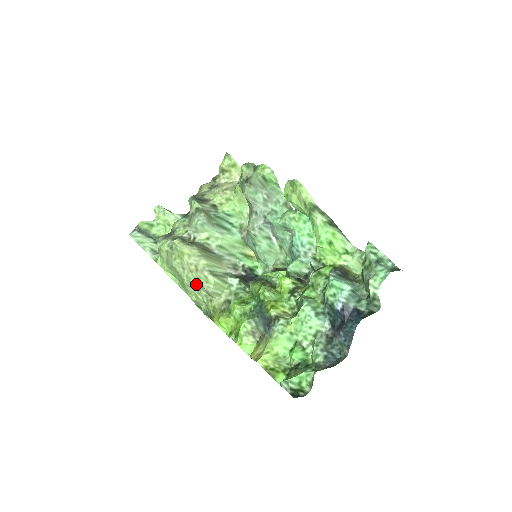
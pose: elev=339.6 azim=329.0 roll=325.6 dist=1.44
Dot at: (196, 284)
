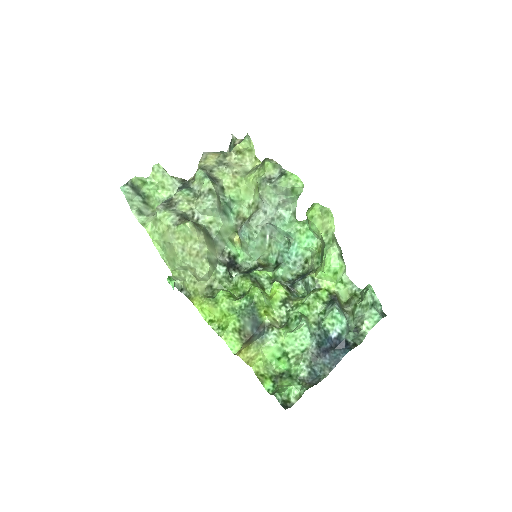
Dot at: (188, 266)
